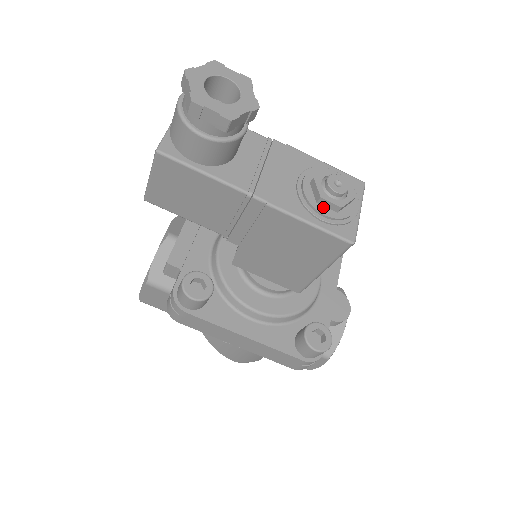
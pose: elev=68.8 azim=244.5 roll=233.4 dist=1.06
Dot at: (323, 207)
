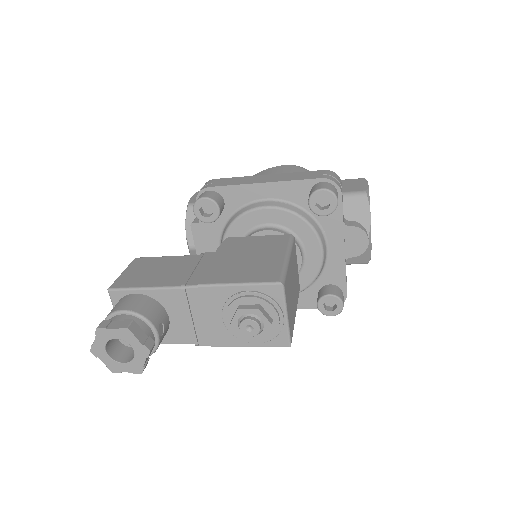
Dot at: occluded
